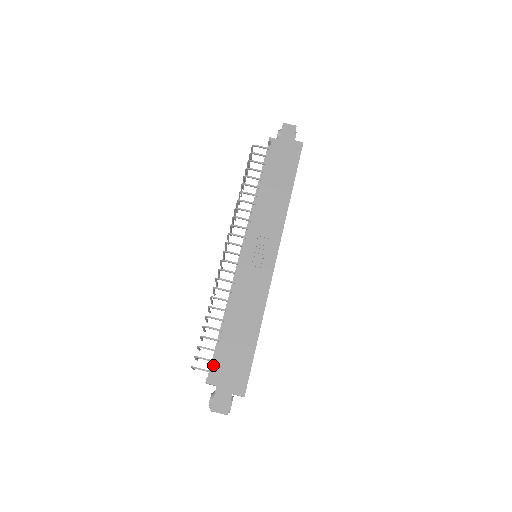
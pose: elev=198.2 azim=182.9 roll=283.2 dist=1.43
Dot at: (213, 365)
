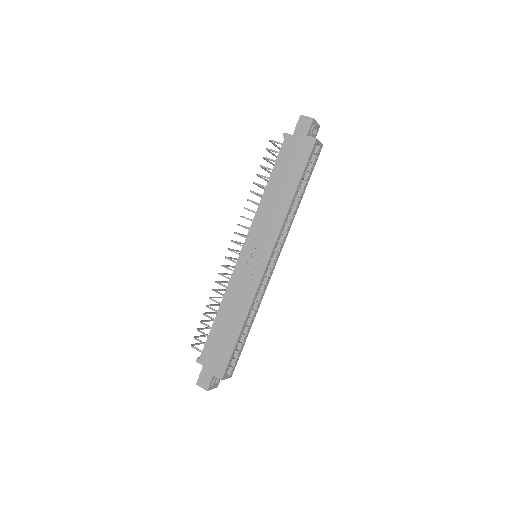
Dot at: (203, 349)
